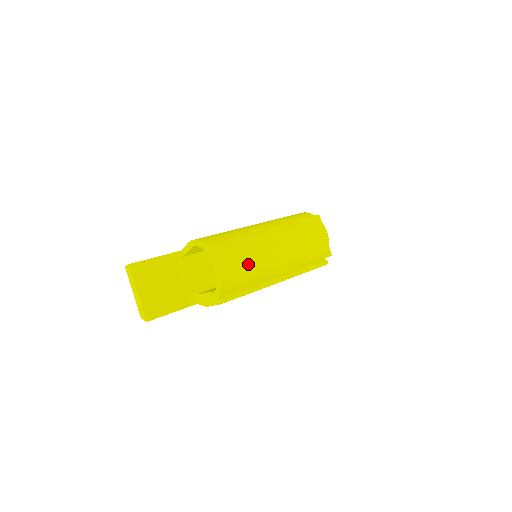
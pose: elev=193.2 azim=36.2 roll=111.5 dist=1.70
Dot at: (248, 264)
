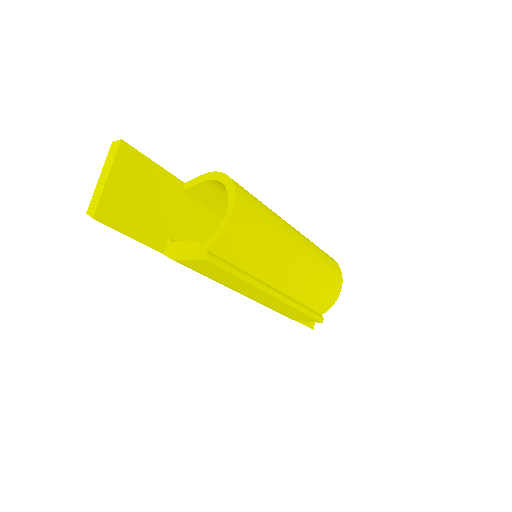
Dot at: (262, 239)
